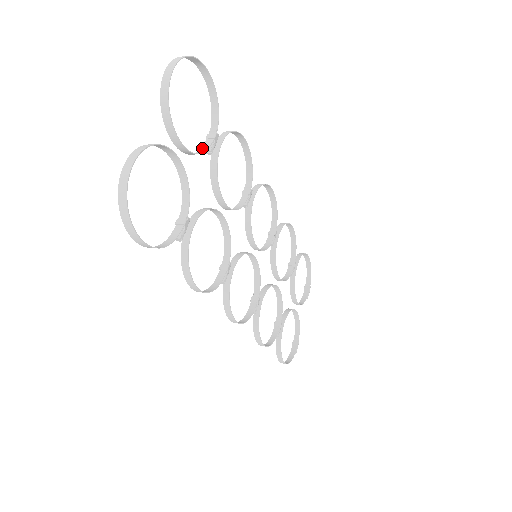
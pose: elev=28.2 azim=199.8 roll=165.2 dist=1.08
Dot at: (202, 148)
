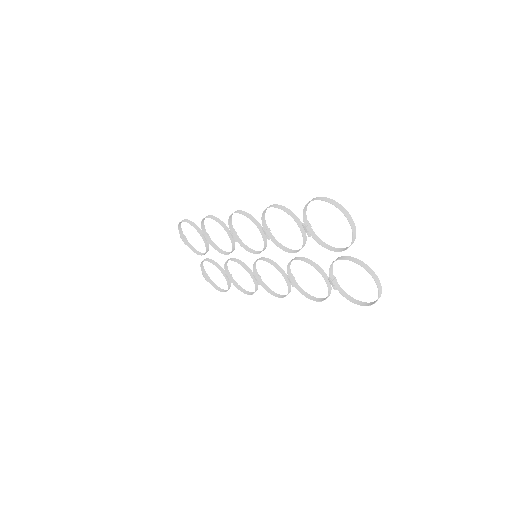
Dot at: (314, 237)
